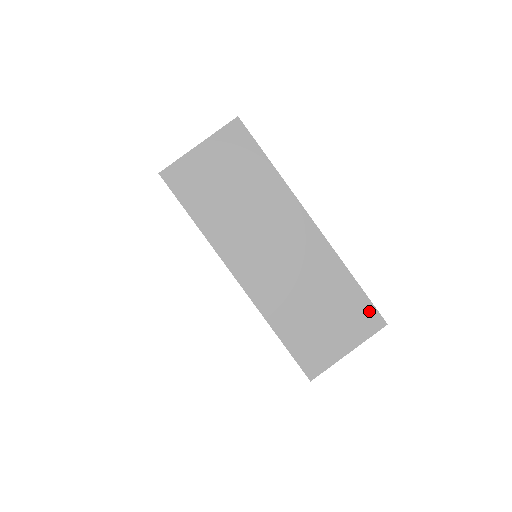
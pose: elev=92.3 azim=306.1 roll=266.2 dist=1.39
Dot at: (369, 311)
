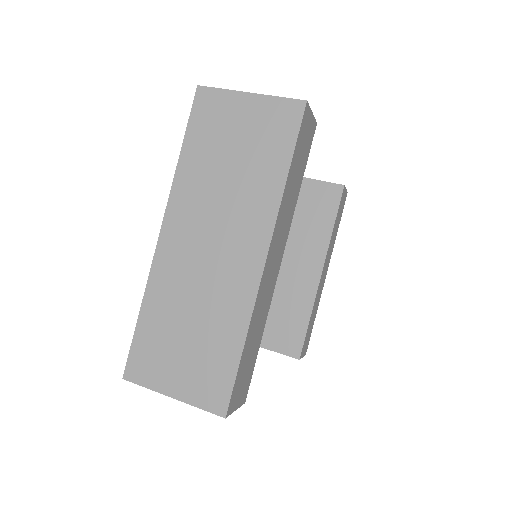
Dot at: (224, 388)
